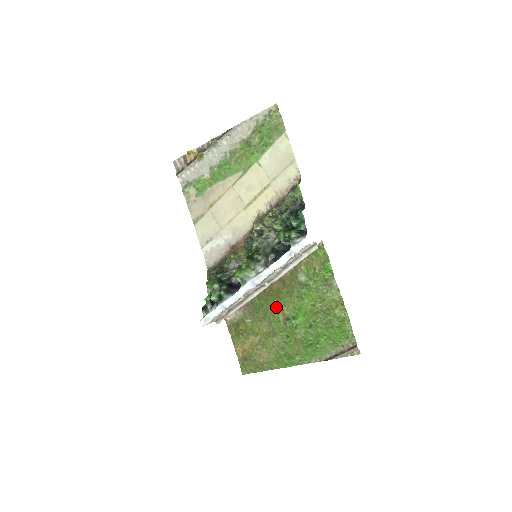
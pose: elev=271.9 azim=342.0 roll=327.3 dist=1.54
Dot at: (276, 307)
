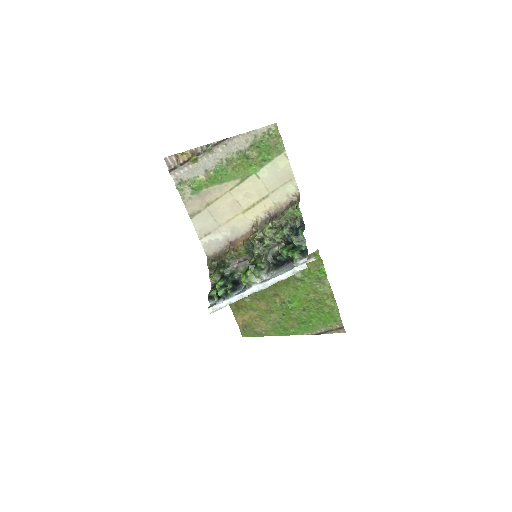
Dot at: (273, 292)
